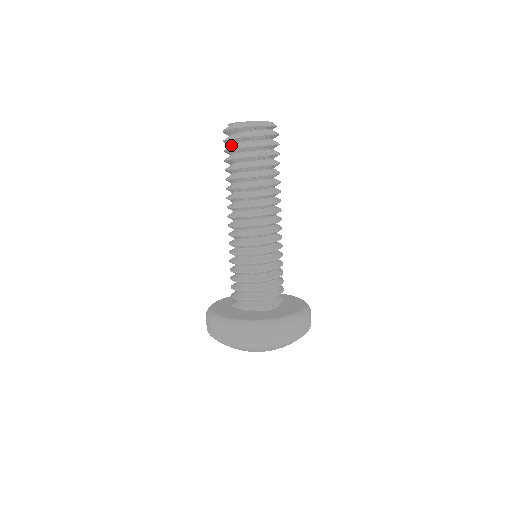
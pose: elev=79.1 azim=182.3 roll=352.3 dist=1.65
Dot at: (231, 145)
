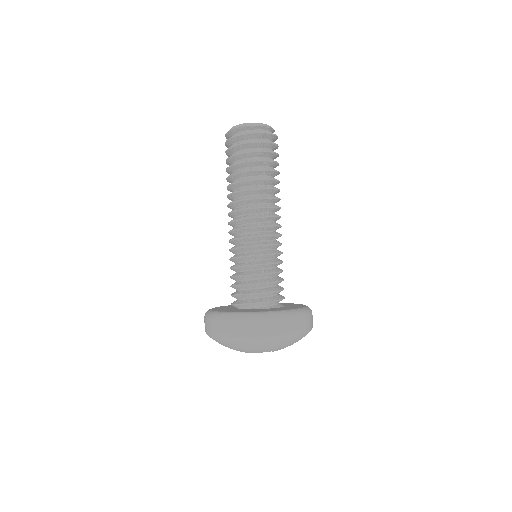
Dot at: occluded
